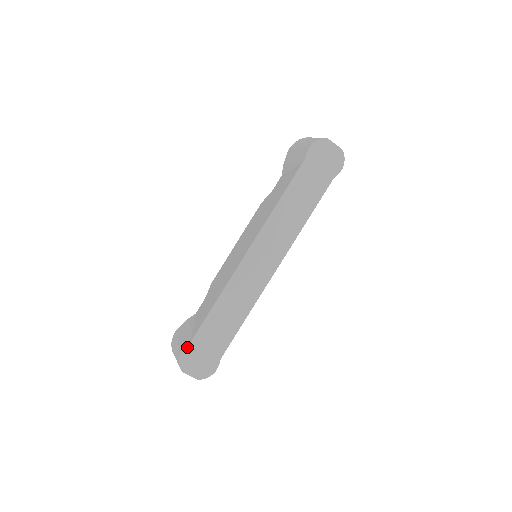
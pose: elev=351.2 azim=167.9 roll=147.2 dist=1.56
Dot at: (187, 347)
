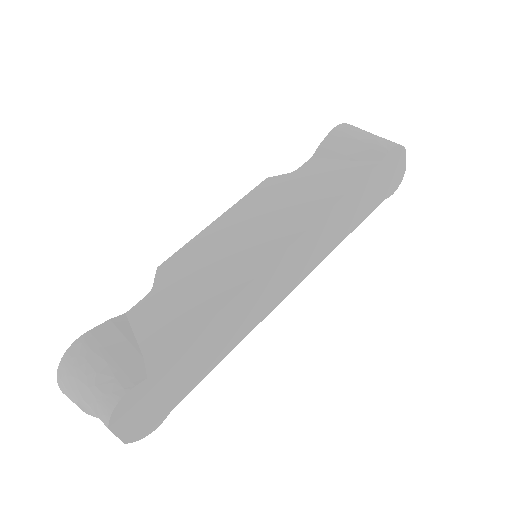
Dot at: (138, 386)
